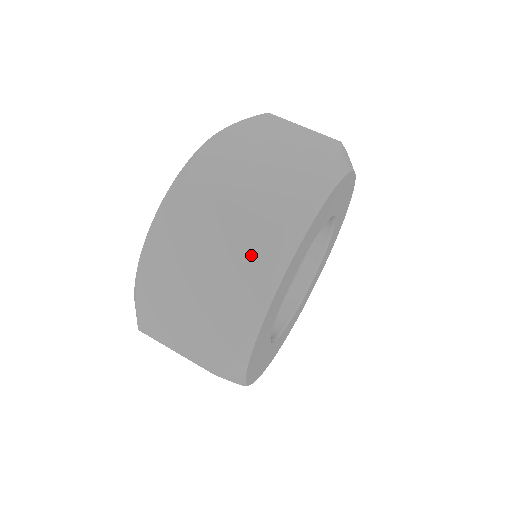
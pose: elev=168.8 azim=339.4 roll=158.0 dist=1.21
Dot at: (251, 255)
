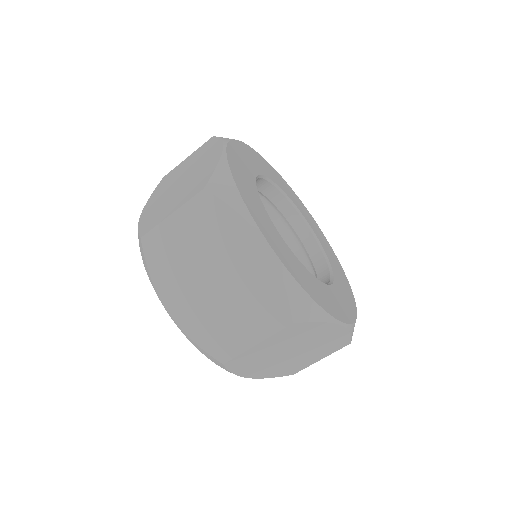
Dot at: (216, 222)
